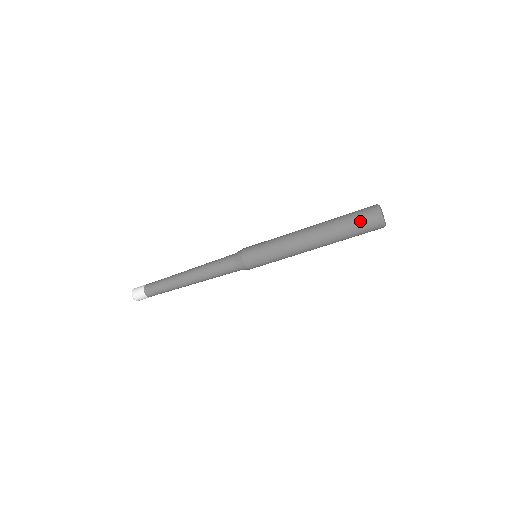
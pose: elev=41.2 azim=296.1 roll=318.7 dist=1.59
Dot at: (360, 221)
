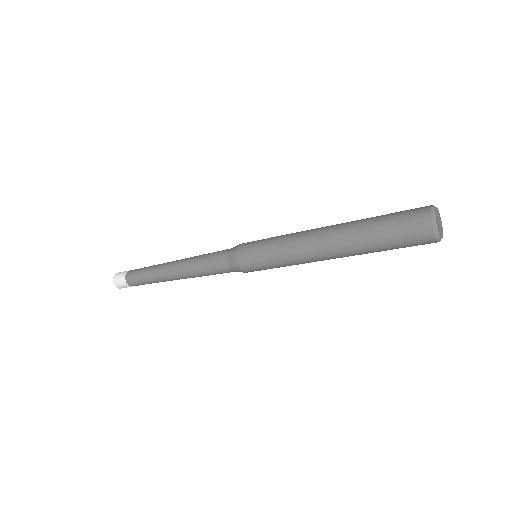
Dot at: (402, 236)
